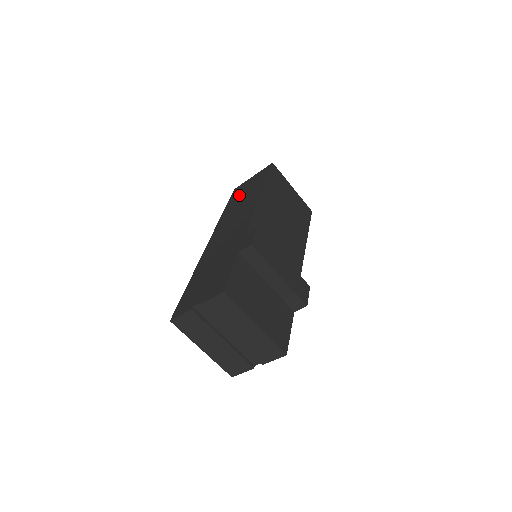
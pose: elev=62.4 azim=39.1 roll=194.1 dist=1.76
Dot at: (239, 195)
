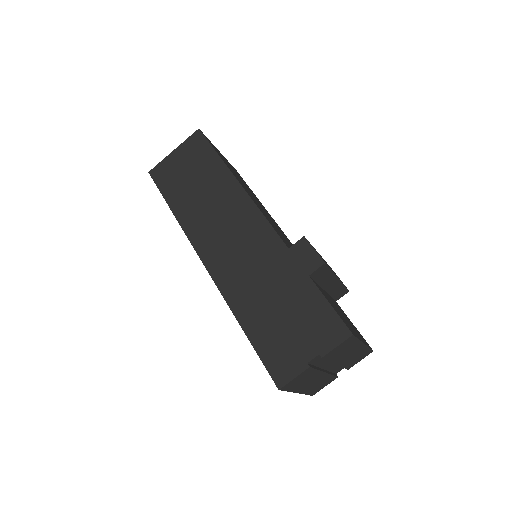
Dot at: (180, 183)
